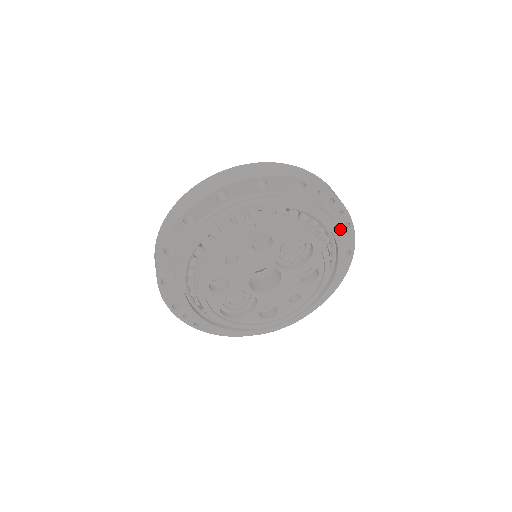
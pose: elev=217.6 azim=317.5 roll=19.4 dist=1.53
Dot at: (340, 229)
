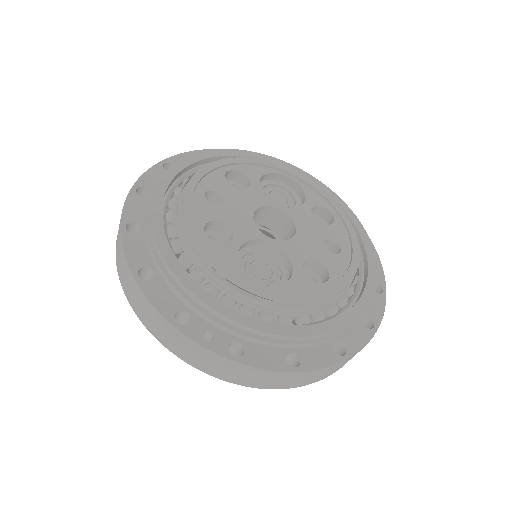
Dot at: occluded
